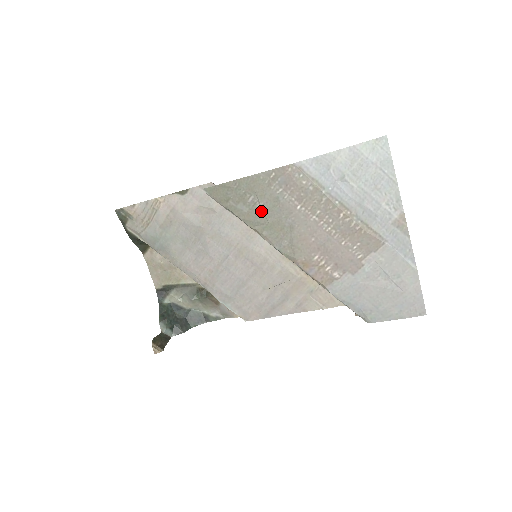
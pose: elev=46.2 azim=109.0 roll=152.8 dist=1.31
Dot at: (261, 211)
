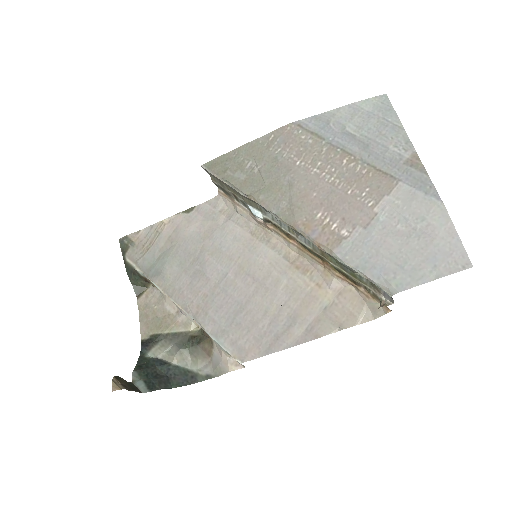
Dot at: (259, 175)
